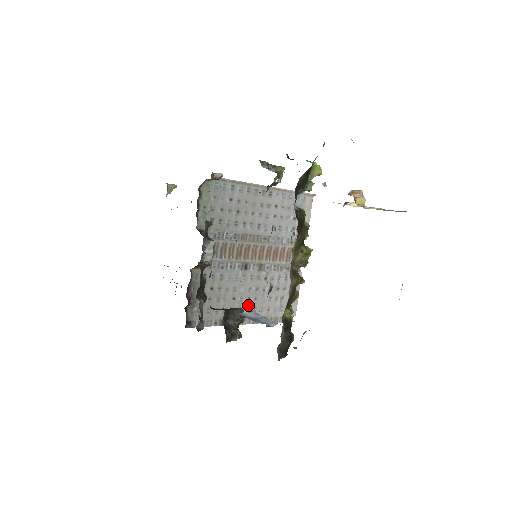
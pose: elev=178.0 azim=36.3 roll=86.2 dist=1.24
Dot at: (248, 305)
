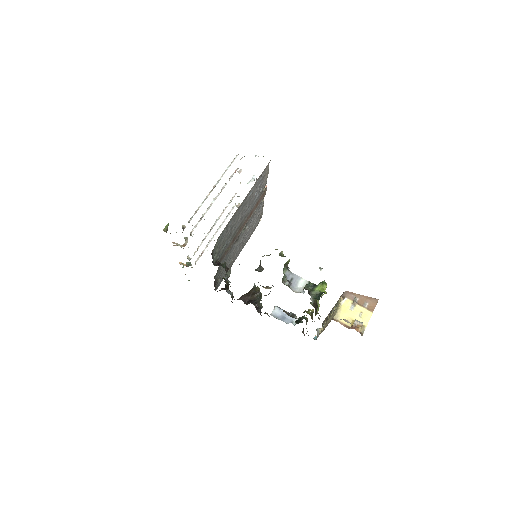
Dot at: (240, 247)
